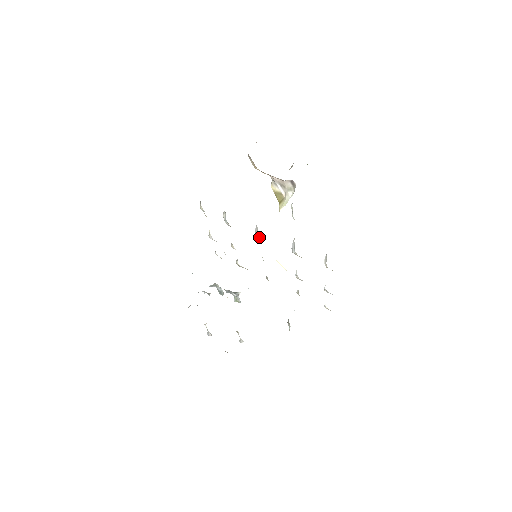
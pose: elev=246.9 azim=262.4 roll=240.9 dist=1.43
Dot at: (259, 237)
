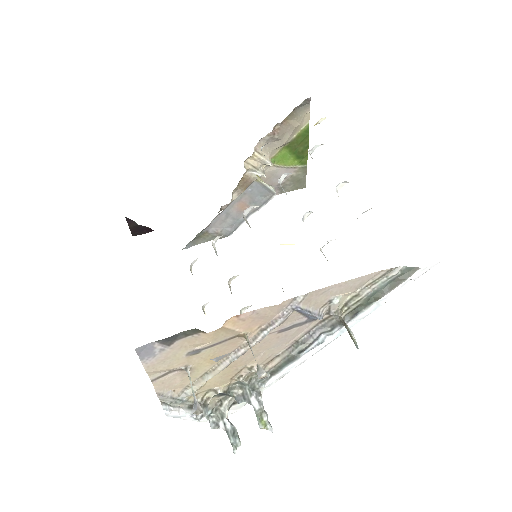
Dot at: occluded
